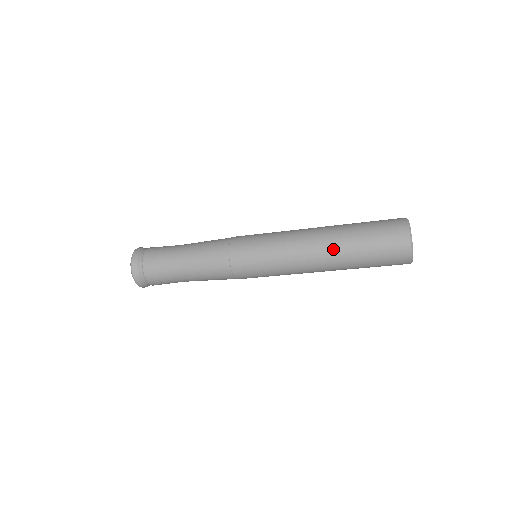
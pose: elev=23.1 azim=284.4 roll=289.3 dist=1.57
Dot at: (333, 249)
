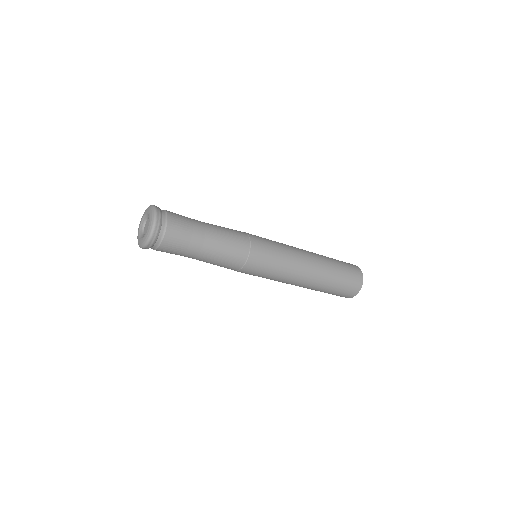
Dot at: (320, 257)
